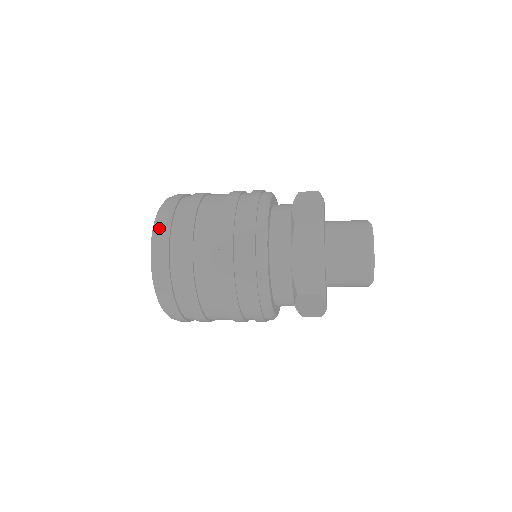
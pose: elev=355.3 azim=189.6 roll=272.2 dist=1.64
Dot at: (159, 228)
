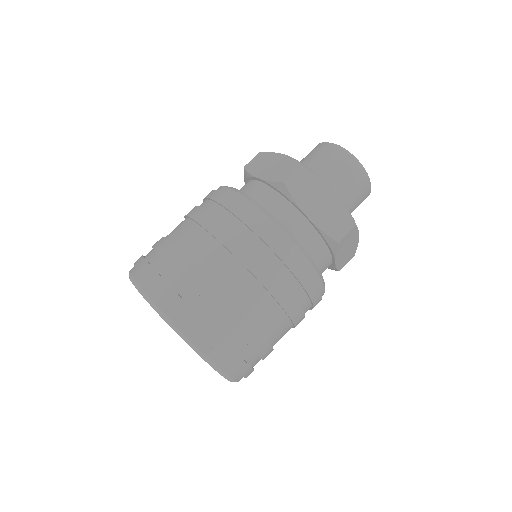
Dot at: occluded
